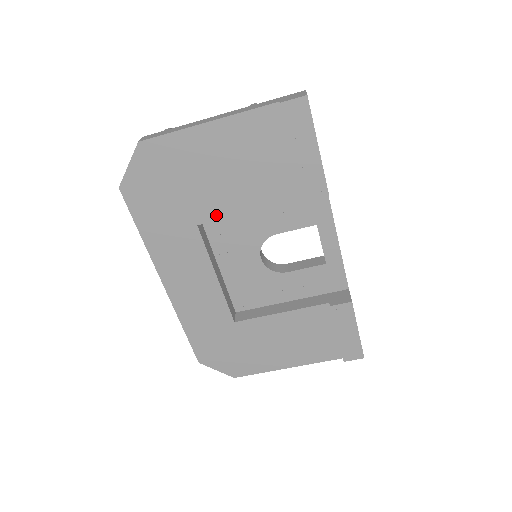
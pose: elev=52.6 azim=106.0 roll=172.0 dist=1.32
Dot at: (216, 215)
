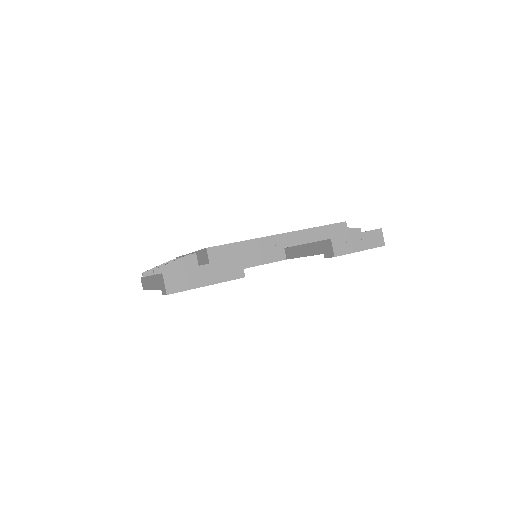
Dot at: occluded
